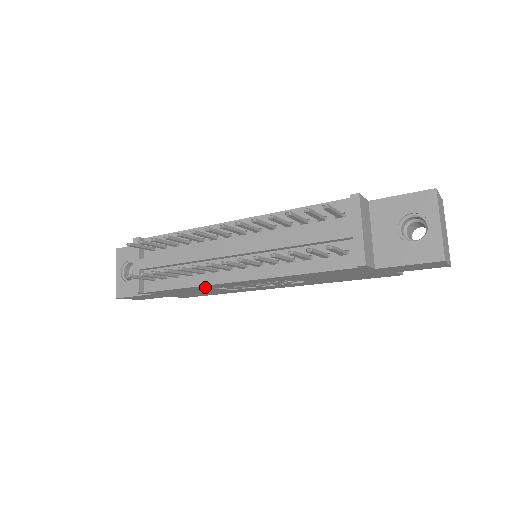
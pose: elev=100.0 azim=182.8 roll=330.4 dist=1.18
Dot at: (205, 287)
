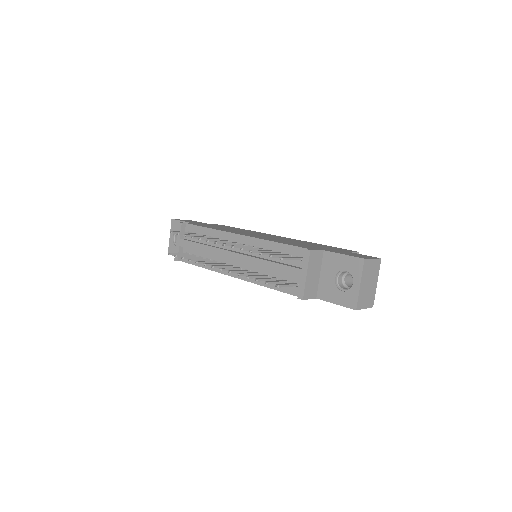
Dot at: occluded
